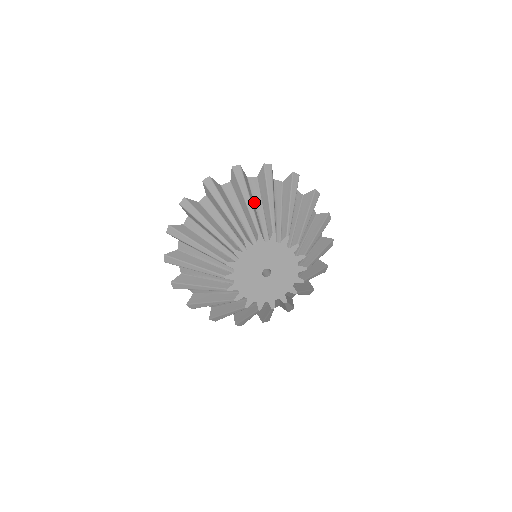
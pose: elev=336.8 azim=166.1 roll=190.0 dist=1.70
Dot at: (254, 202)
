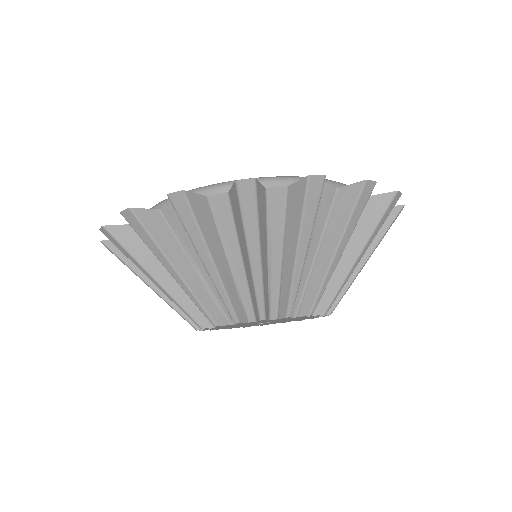
Dot at: occluded
